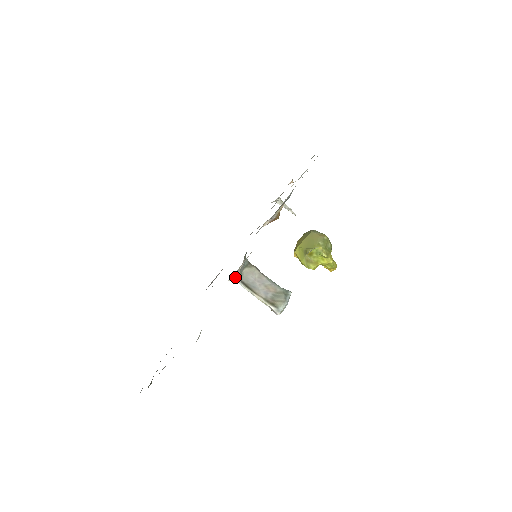
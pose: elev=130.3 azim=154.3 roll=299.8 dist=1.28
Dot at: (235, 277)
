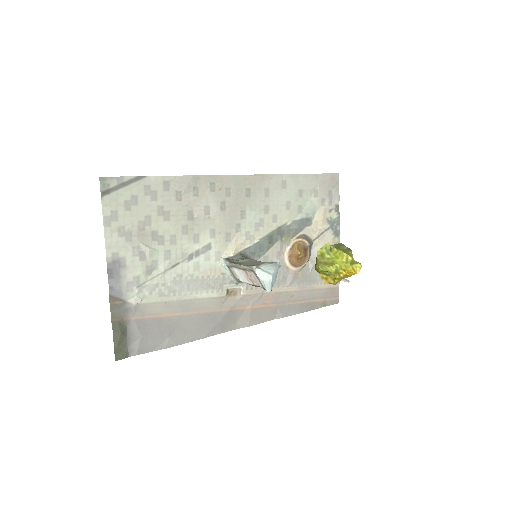
Dot at: (225, 260)
